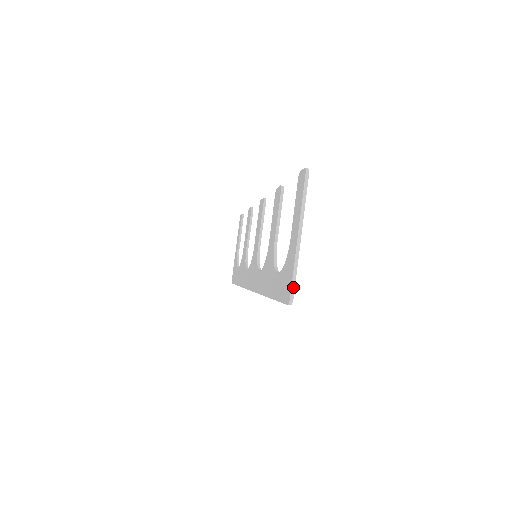
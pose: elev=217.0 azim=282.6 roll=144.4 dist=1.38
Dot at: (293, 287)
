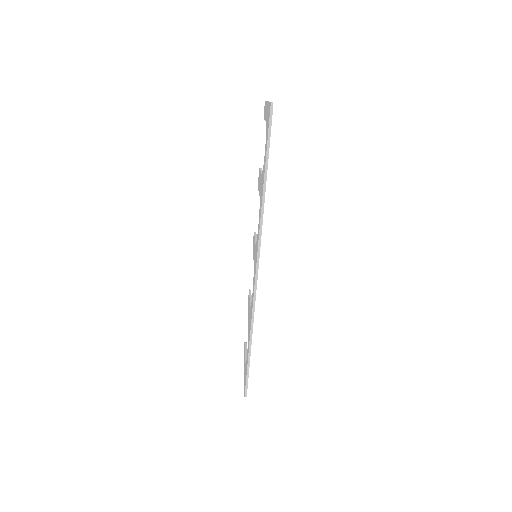
Dot at: occluded
